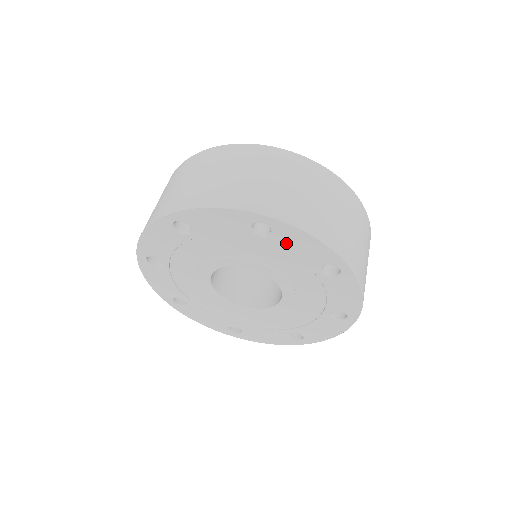
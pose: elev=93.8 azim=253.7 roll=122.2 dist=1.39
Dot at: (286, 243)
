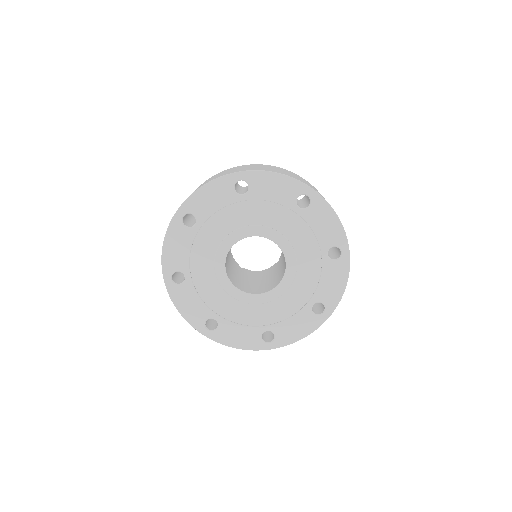
Dot at: (315, 218)
